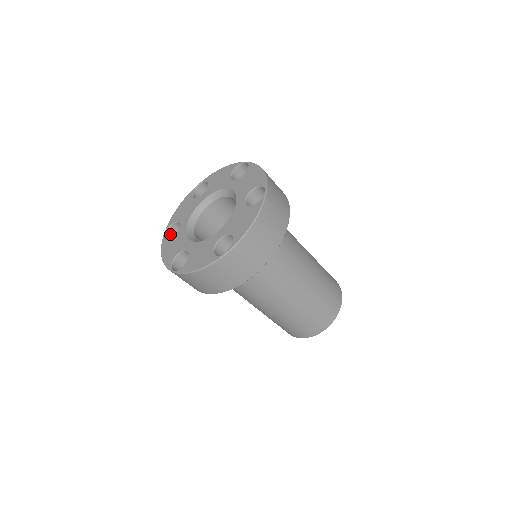
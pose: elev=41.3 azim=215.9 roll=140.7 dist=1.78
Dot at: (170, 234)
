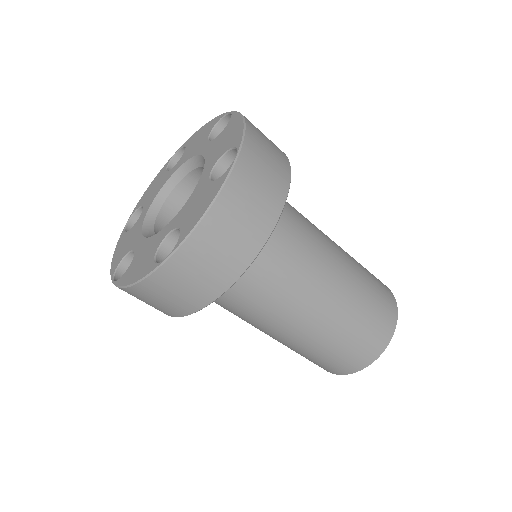
Dot at: occluded
